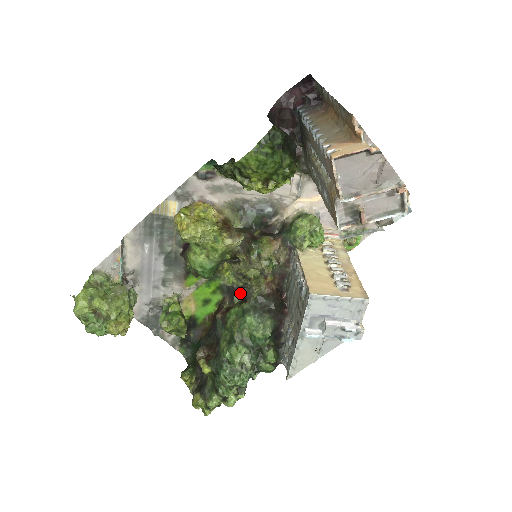
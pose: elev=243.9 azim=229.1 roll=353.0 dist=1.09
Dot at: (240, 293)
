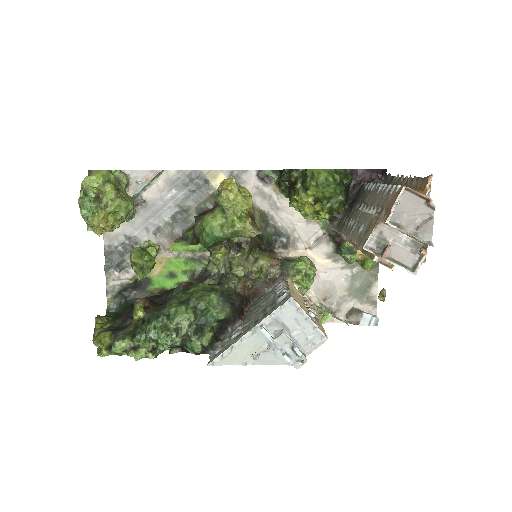
Dot at: (214, 280)
